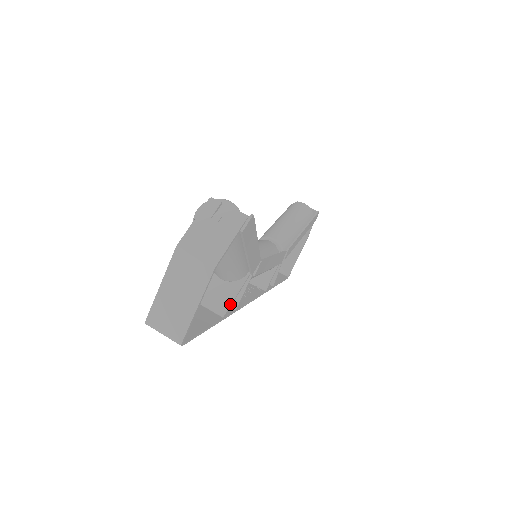
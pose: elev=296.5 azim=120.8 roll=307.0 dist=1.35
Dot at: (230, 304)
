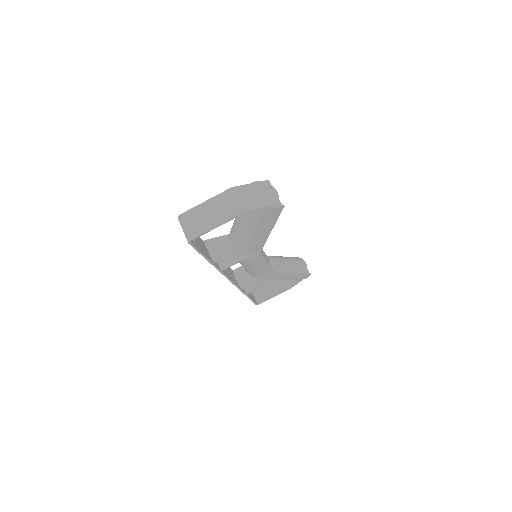
Dot at: (224, 259)
